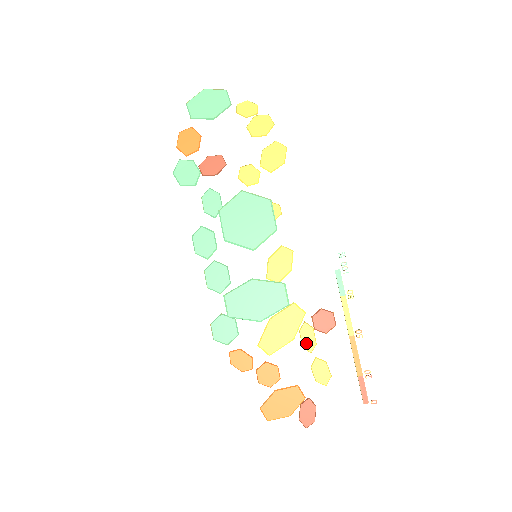
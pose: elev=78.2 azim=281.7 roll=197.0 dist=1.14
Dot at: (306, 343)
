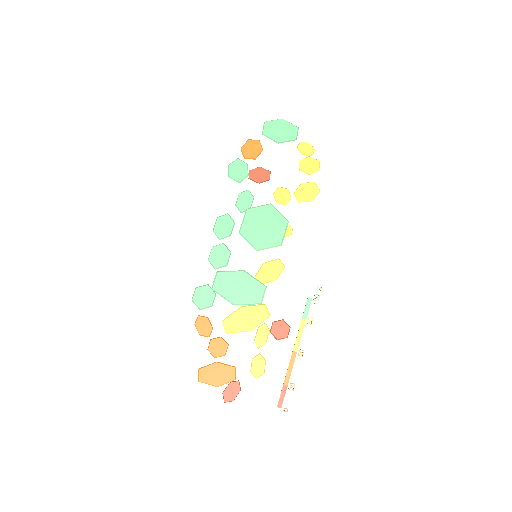
Dot at: (258, 339)
